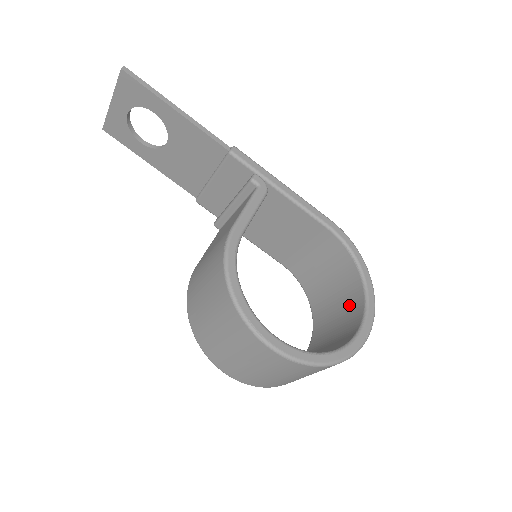
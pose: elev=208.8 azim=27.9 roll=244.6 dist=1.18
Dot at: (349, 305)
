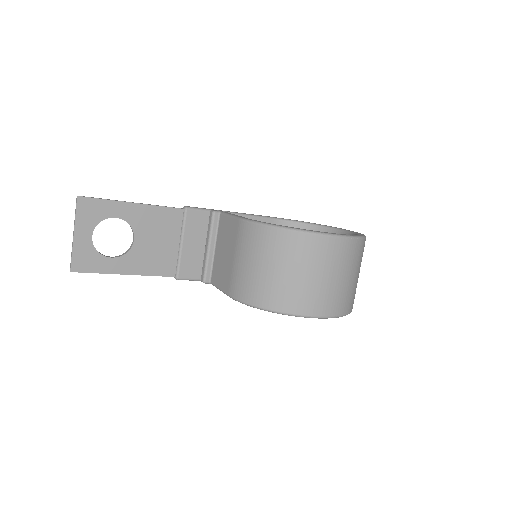
Dot at: occluded
